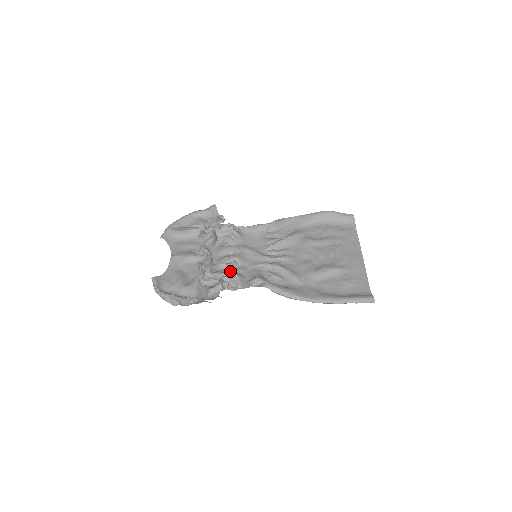
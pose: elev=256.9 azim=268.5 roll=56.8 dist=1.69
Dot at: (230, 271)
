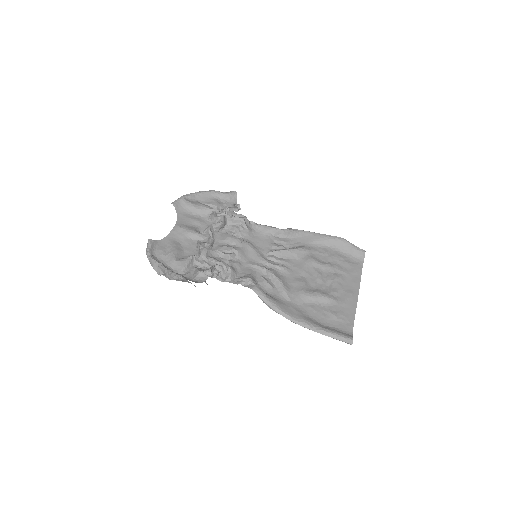
Dot at: (225, 261)
